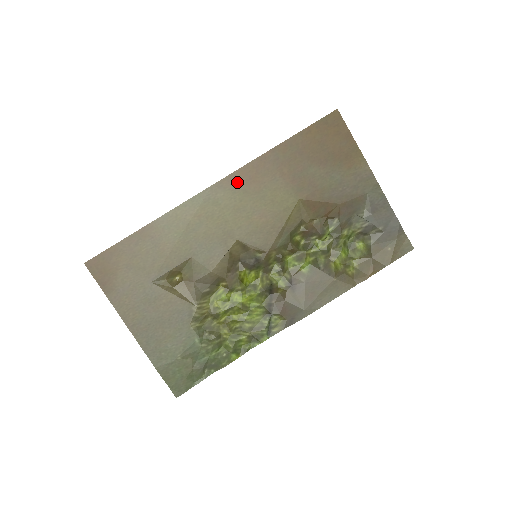
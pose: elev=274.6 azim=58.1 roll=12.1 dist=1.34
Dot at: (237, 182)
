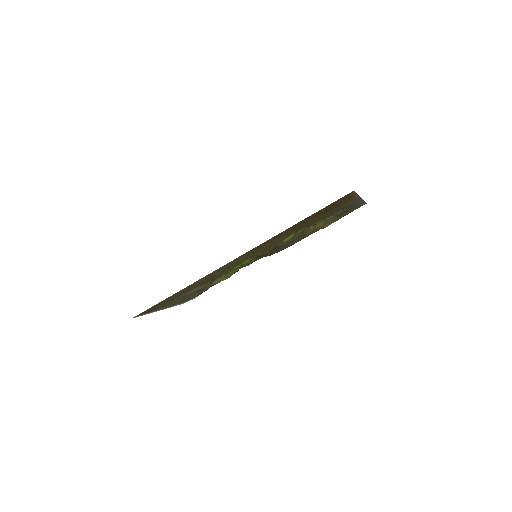
Dot at: (253, 250)
